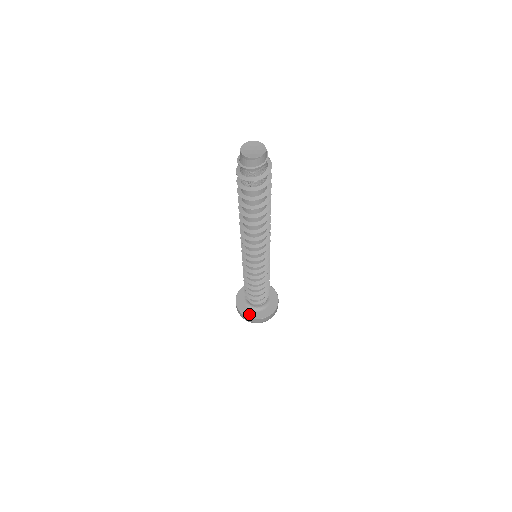
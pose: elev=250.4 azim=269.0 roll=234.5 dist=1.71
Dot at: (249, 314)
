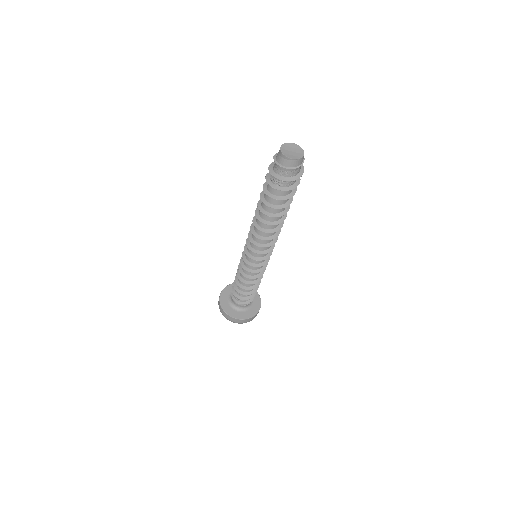
Dot at: (230, 312)
